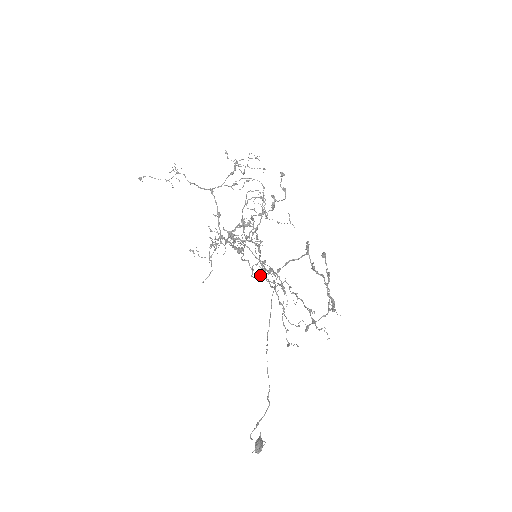
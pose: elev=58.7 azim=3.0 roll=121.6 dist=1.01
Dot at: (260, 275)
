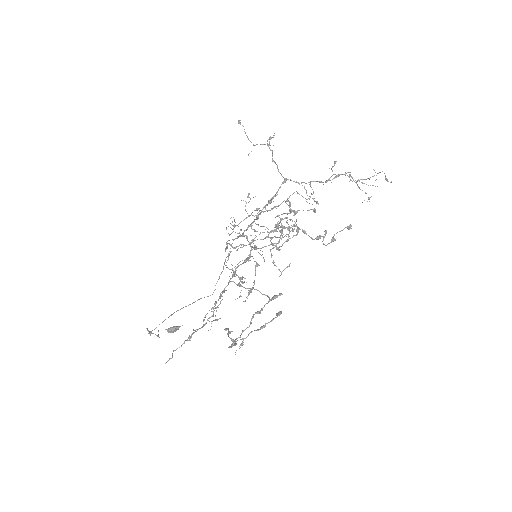
Dot at: occluded
